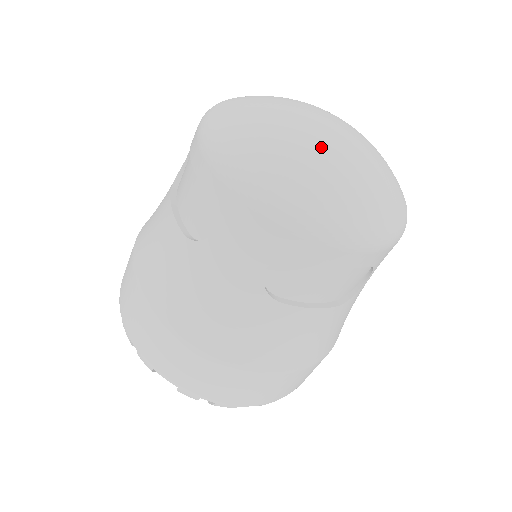
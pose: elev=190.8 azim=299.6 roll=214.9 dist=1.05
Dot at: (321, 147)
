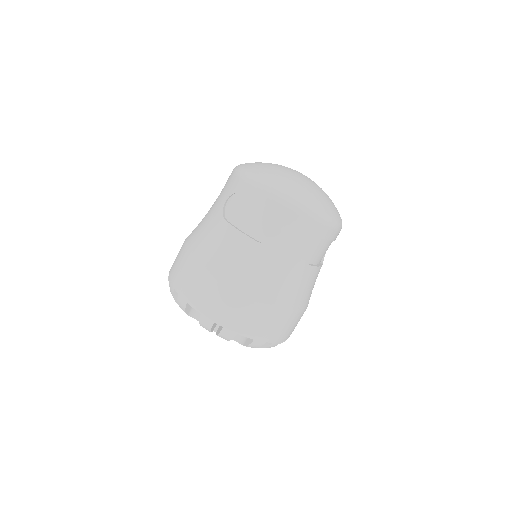
Dot at: (312, 185)
